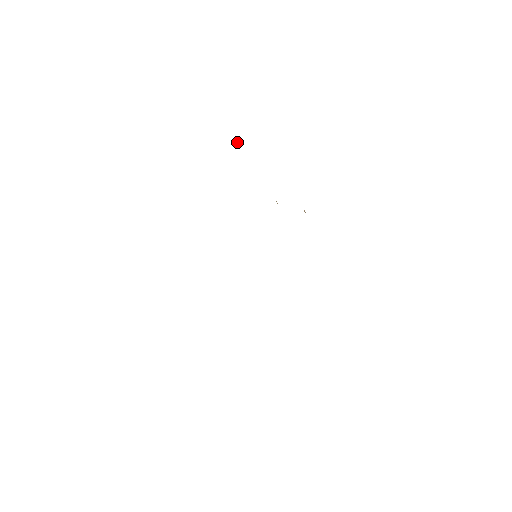
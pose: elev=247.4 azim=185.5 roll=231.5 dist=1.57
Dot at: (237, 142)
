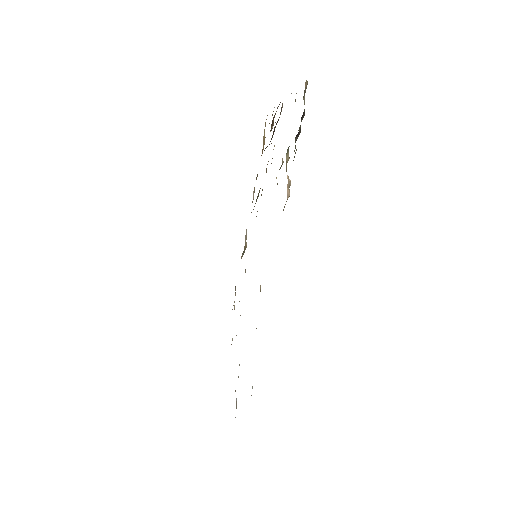
Dot at: (272, 128)
